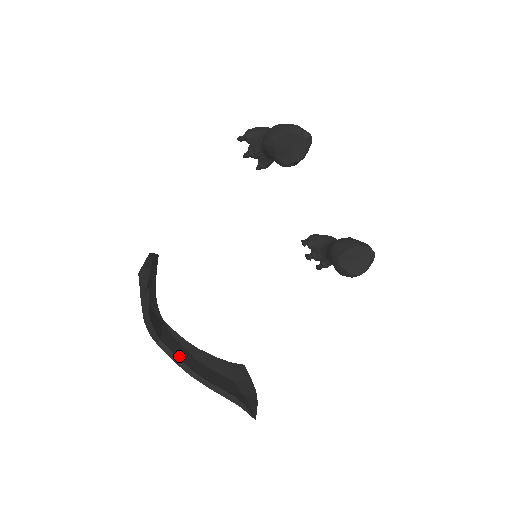
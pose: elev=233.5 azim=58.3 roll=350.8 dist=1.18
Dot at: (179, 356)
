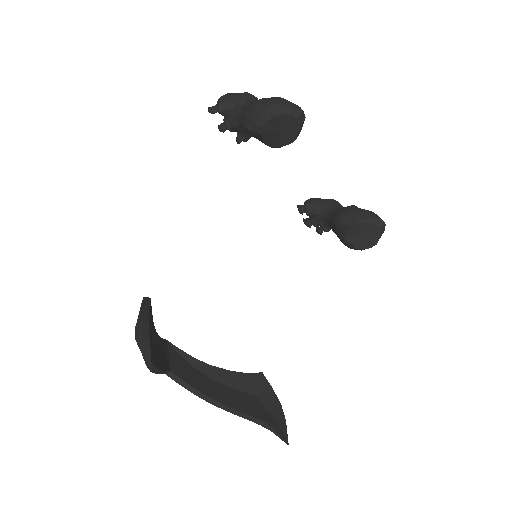
Dot at: (194, 384)
